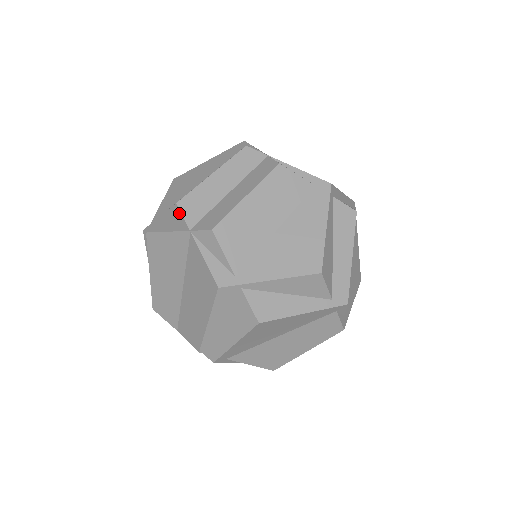
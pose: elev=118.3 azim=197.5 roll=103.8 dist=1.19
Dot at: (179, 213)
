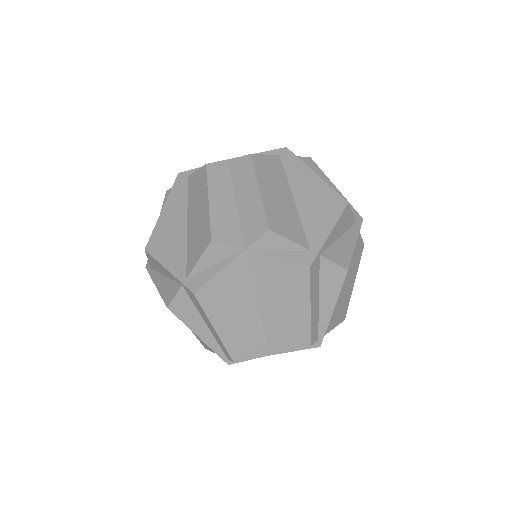
Dot at: (221, 246)
